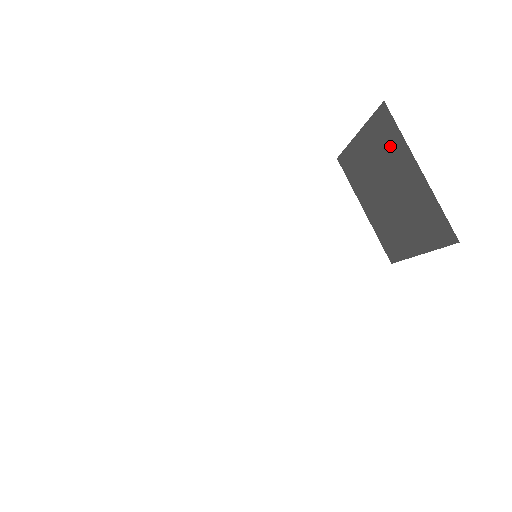
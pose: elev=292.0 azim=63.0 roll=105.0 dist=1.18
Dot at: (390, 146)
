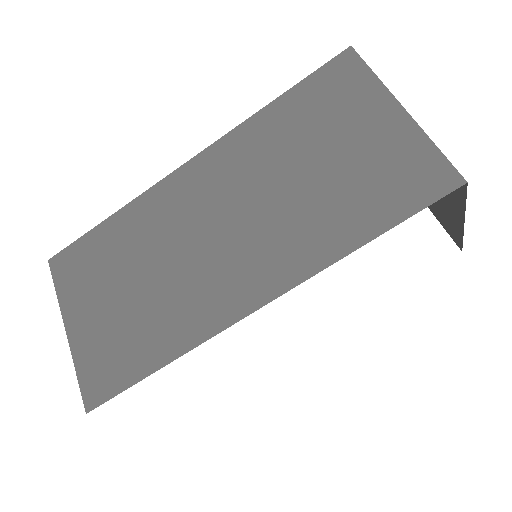
Dot at: occluded
